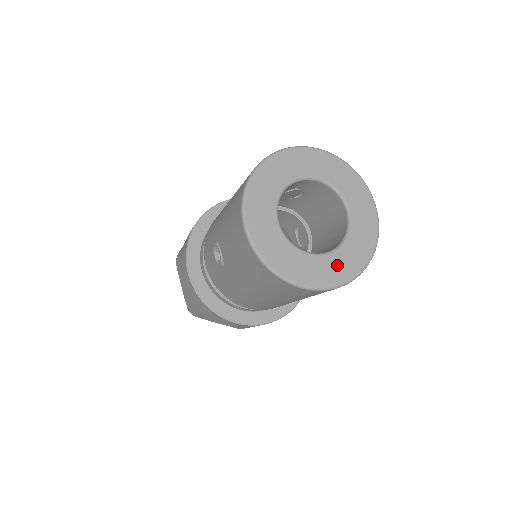
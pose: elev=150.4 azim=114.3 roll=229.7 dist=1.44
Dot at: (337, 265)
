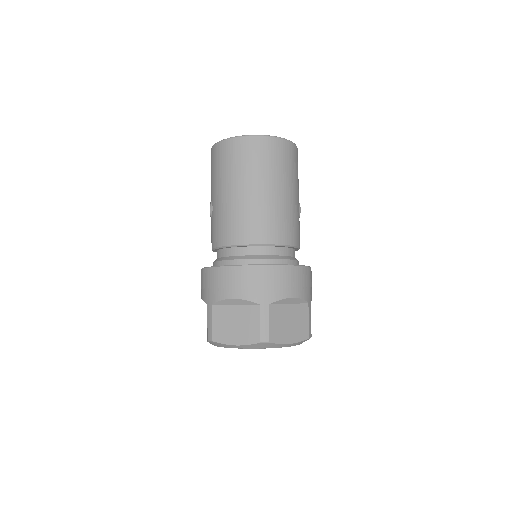
Dot at: occluded
